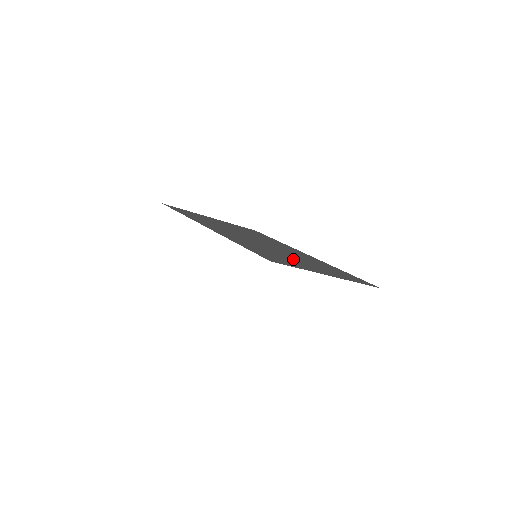
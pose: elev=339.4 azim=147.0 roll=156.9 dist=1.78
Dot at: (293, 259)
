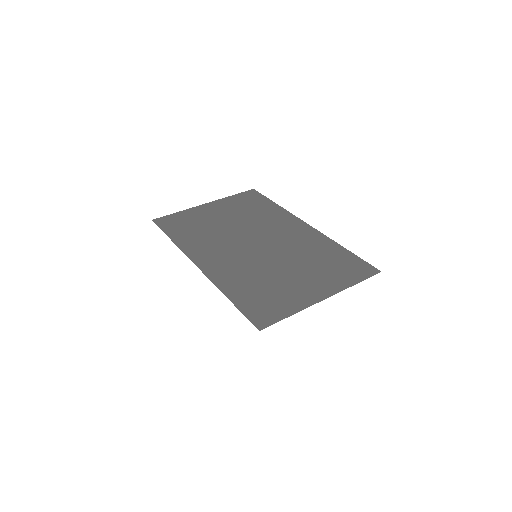
Dot at: (287, 279)
